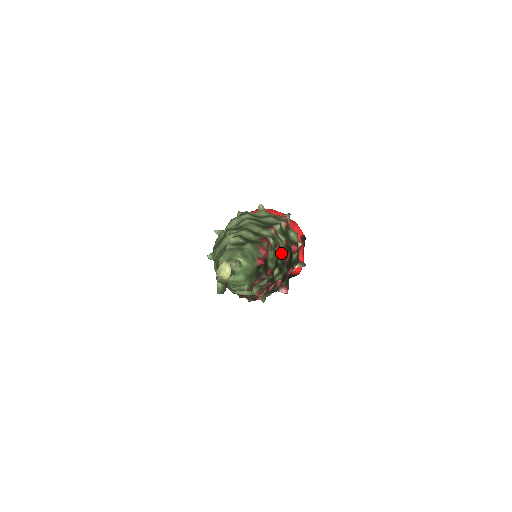
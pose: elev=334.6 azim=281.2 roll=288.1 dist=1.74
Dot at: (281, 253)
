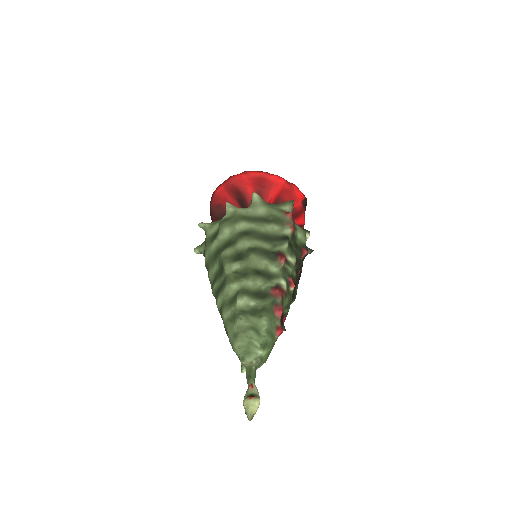
Dot at: (294, 283)
